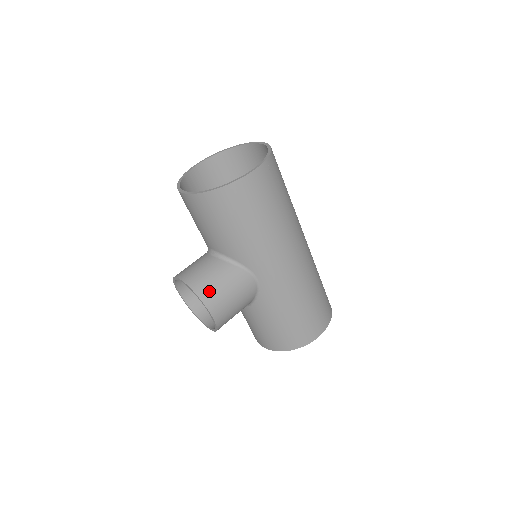
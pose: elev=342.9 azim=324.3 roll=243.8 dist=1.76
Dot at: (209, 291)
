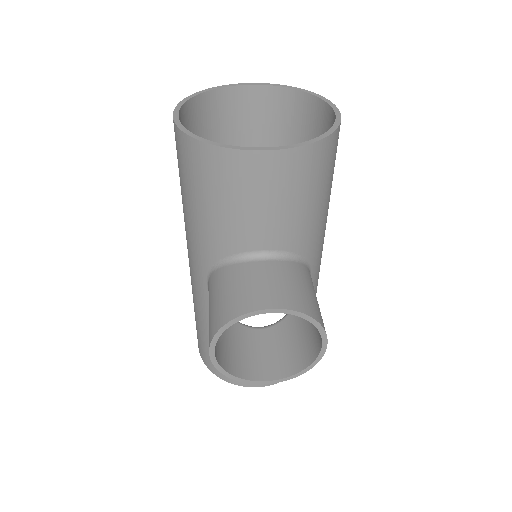
Dot at: (316, 309)
